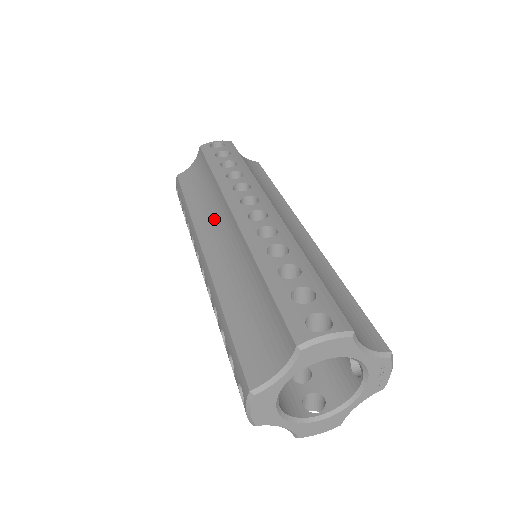
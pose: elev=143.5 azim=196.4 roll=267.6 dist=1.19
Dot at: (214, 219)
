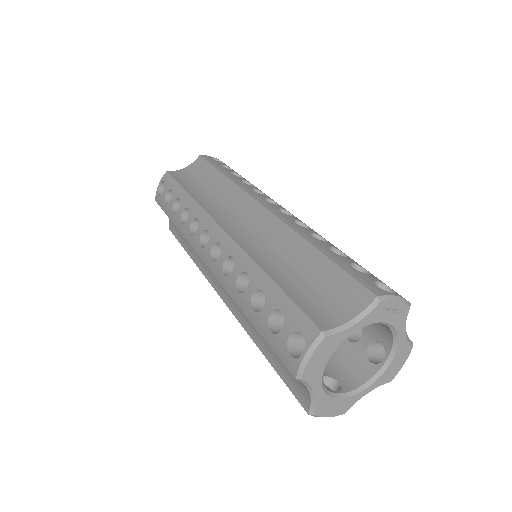
Dot at: occluded
